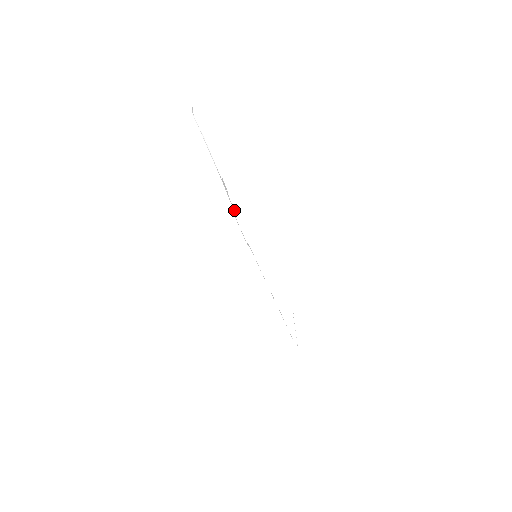
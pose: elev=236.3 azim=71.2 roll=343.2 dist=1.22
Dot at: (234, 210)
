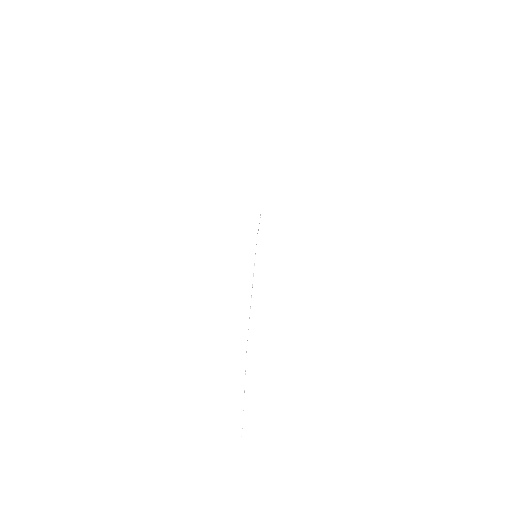
Dot at: occluded
